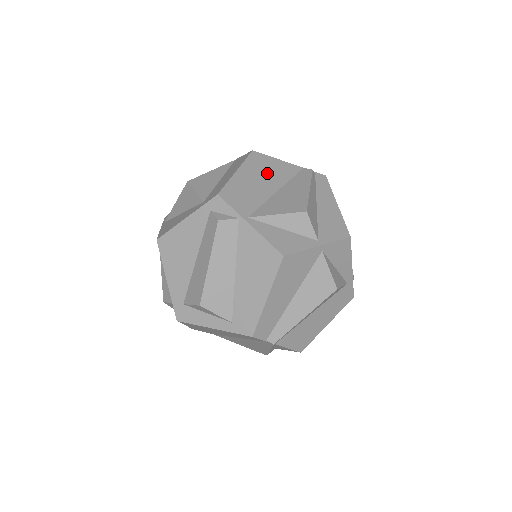
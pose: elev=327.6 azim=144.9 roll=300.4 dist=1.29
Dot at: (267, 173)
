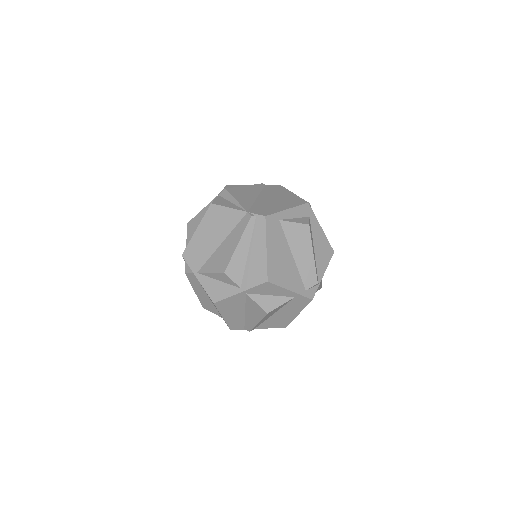
Dot at: (217, 226)
